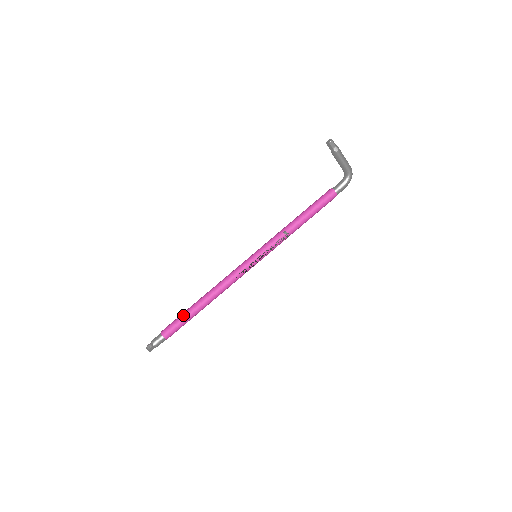
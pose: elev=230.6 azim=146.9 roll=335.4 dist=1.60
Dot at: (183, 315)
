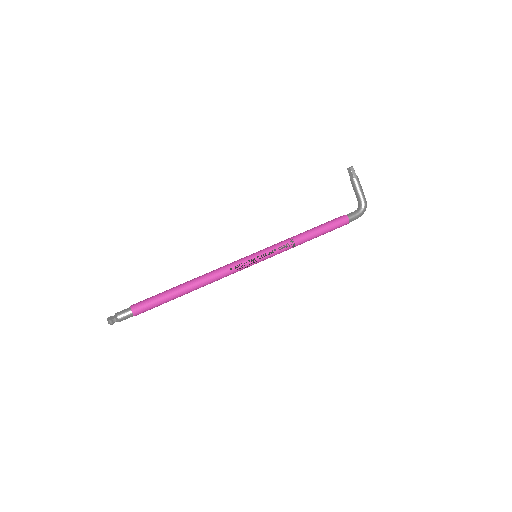
Dot at: (161, 293)
